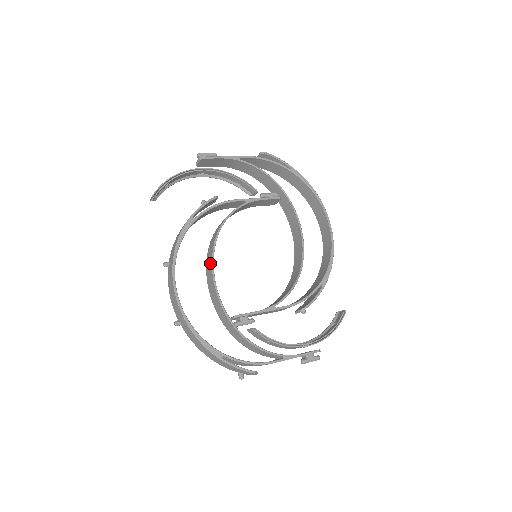
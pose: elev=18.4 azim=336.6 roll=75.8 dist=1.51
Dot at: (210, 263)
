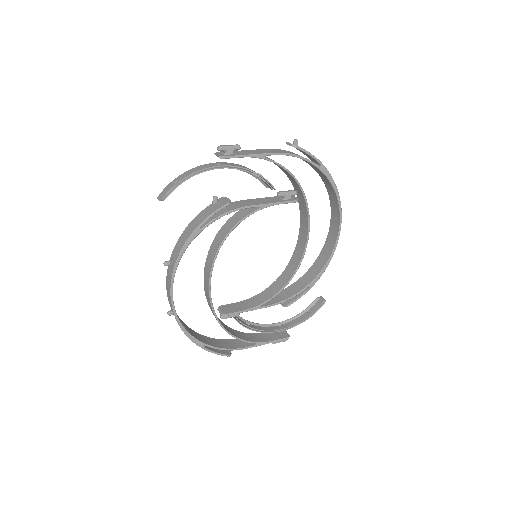
Dot at: (209, 268)
